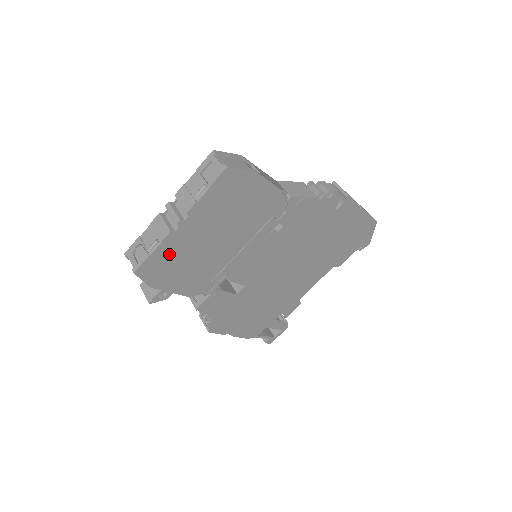
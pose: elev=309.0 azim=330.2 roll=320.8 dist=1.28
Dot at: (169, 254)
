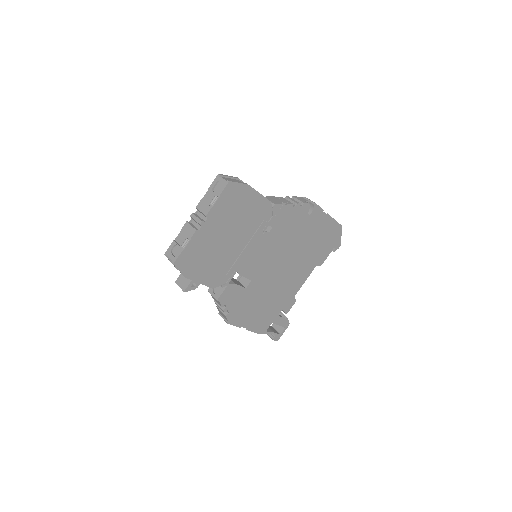
Dot at: (196, 249)
